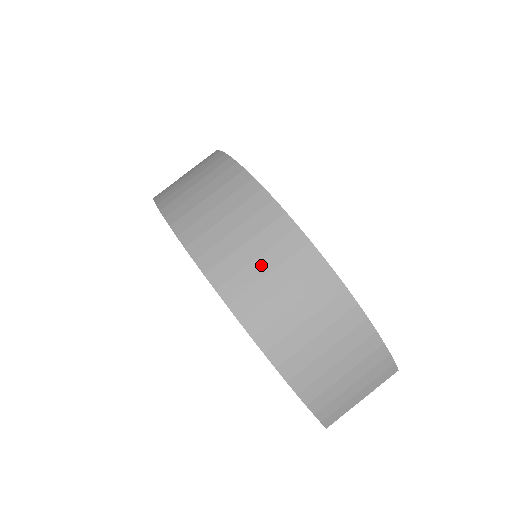
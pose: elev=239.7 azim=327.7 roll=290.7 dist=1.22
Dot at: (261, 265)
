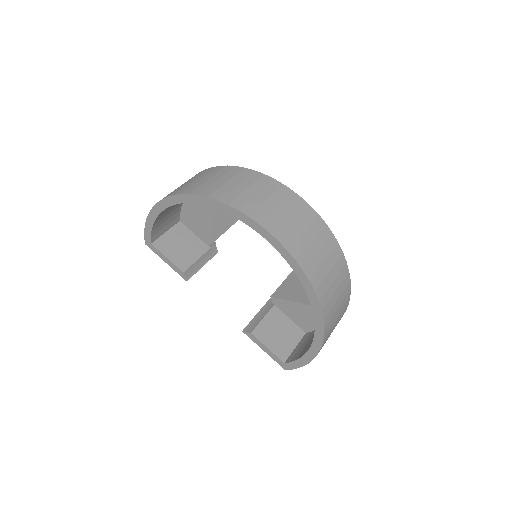
Dot at: (338, 303)
